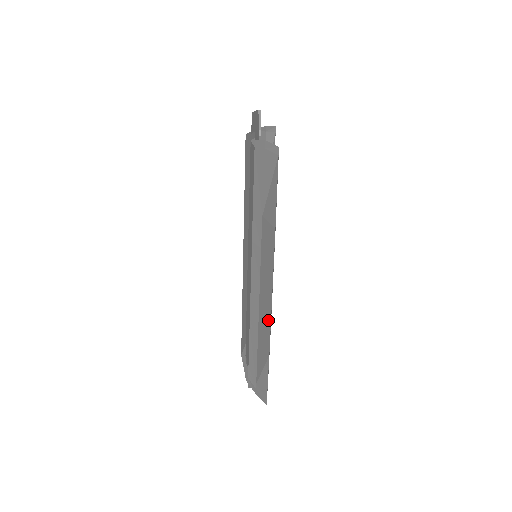
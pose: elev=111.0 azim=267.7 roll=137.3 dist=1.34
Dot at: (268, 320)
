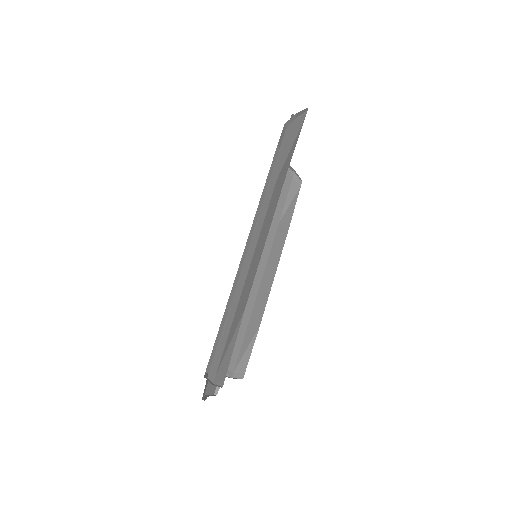
Dot at: (255, 269)
